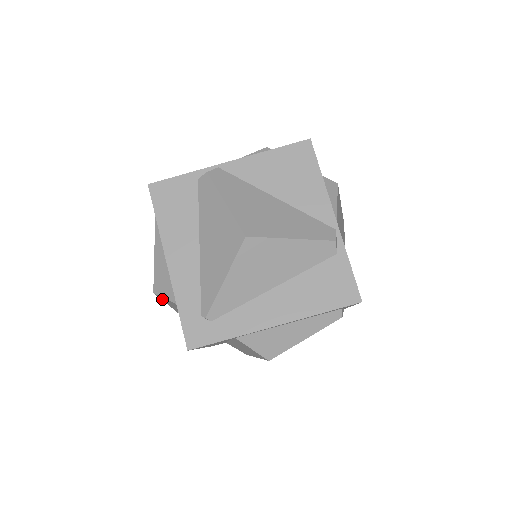
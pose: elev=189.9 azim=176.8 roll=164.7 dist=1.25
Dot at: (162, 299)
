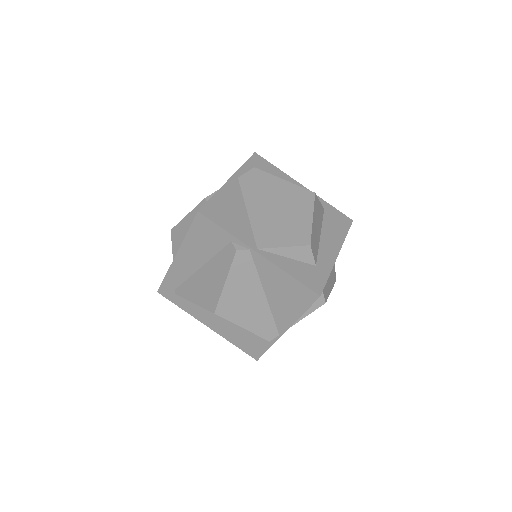
Dot at: occluded
